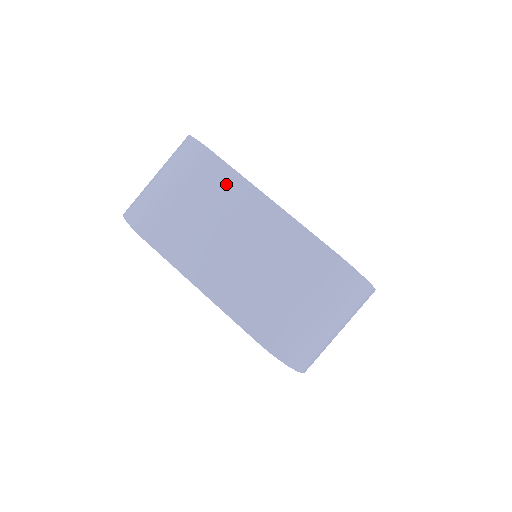
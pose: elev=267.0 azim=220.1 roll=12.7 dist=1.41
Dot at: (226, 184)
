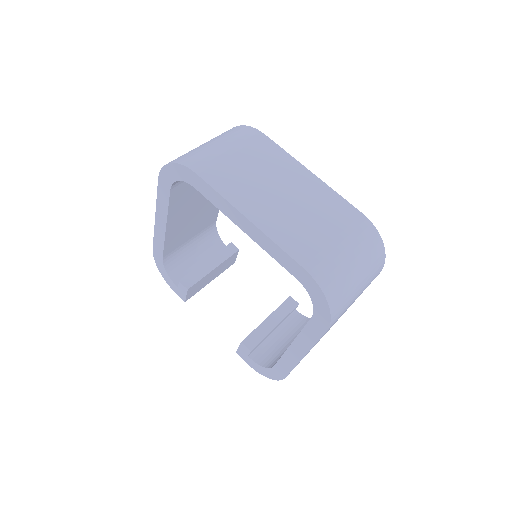
Dot at: (274, 154)
